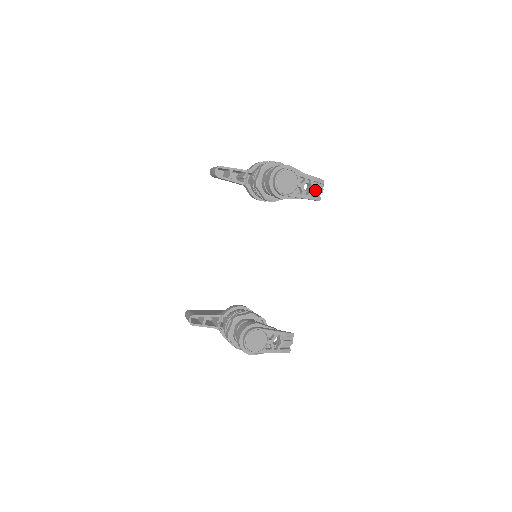
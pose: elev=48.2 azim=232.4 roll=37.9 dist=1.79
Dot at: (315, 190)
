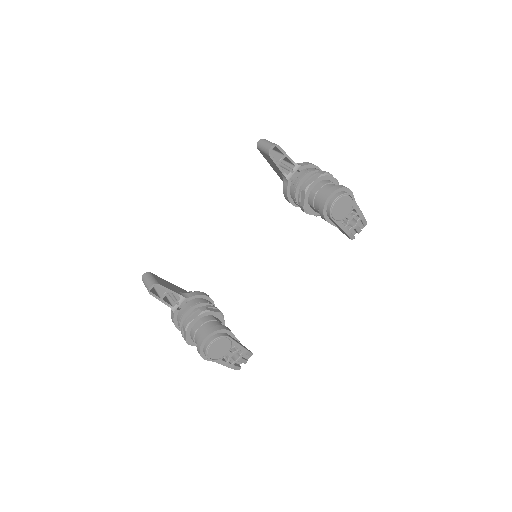
Dot at: (356, 228)
